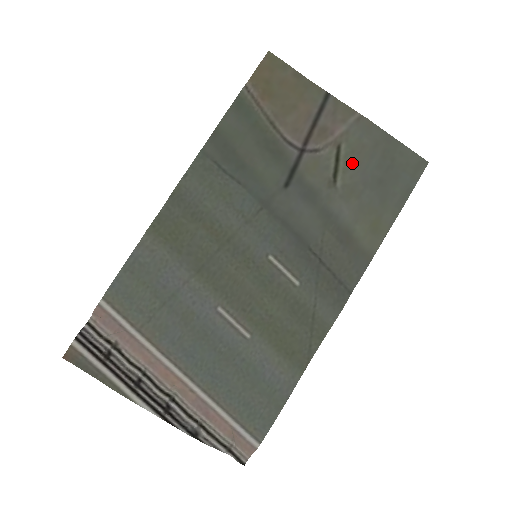
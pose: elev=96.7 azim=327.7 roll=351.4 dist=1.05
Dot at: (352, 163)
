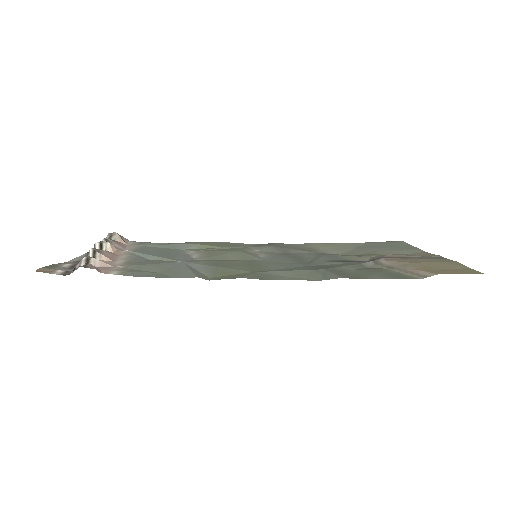
Dot at: (377, 252)
